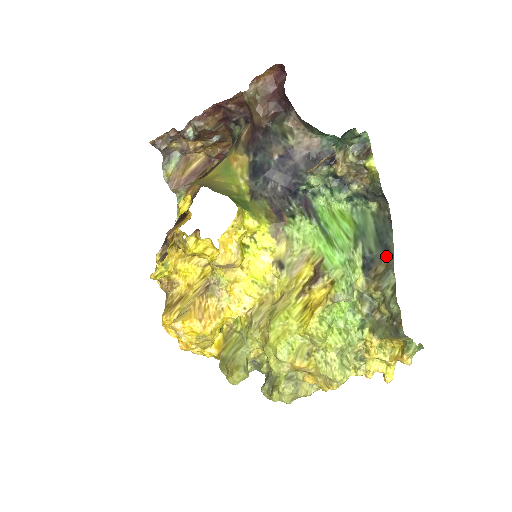
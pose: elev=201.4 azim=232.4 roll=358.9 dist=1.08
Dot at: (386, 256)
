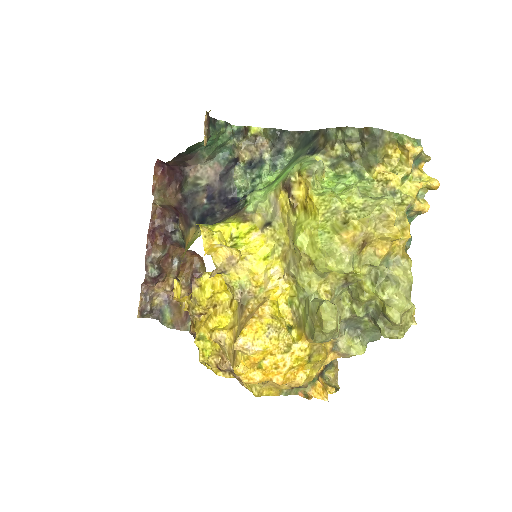
Dot at: (317, 136)
